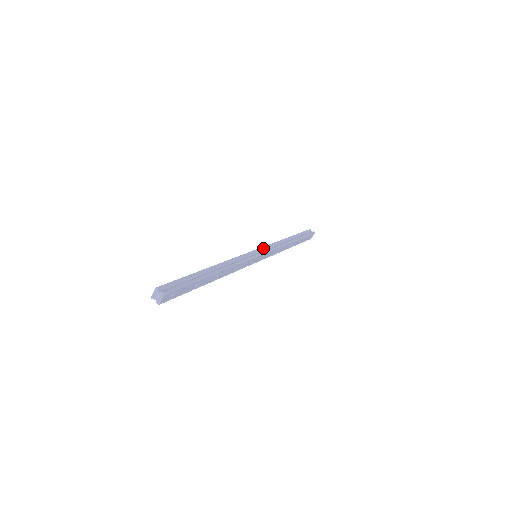
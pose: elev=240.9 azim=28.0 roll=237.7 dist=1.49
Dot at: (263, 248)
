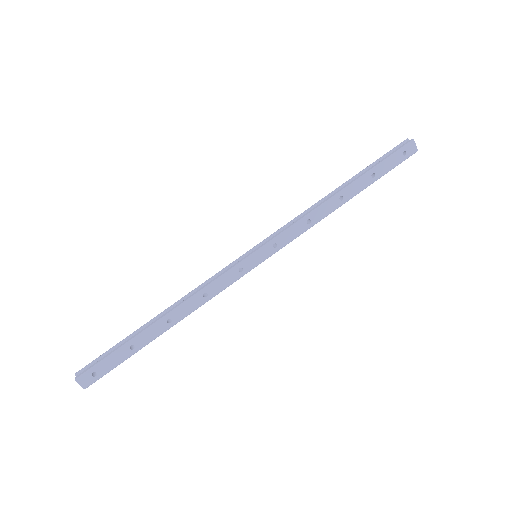
Dot at: (268, 238)
